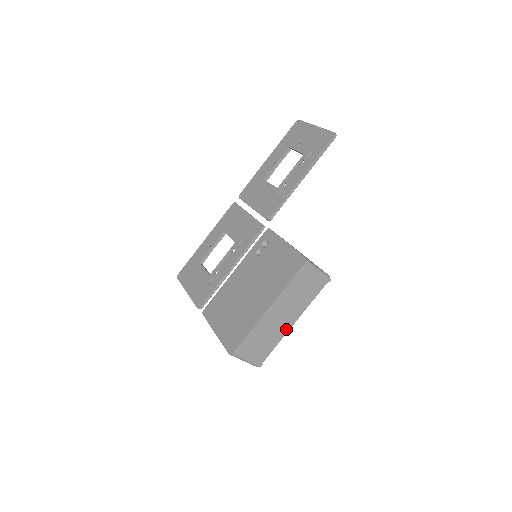
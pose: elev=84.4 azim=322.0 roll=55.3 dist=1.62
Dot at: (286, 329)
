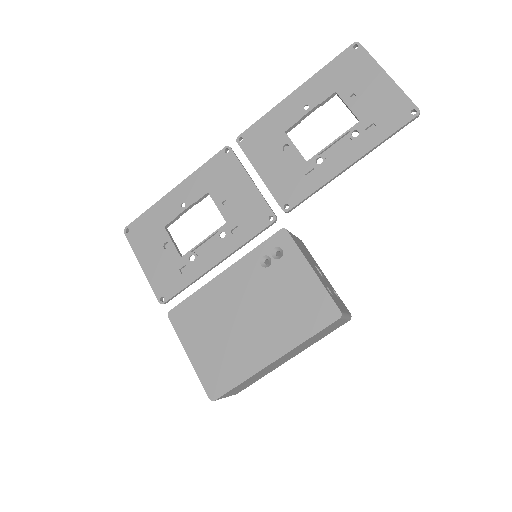
Dot at: (280, 364)
